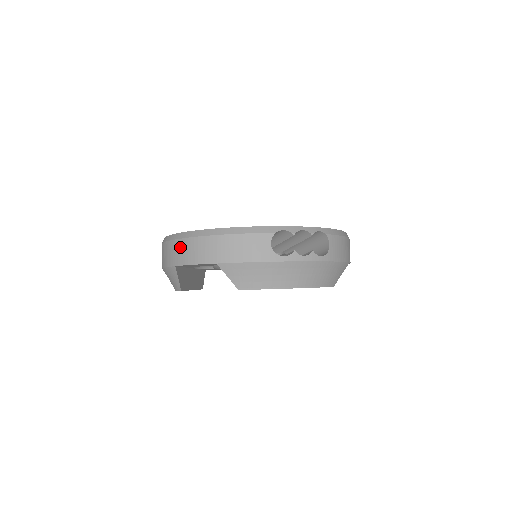
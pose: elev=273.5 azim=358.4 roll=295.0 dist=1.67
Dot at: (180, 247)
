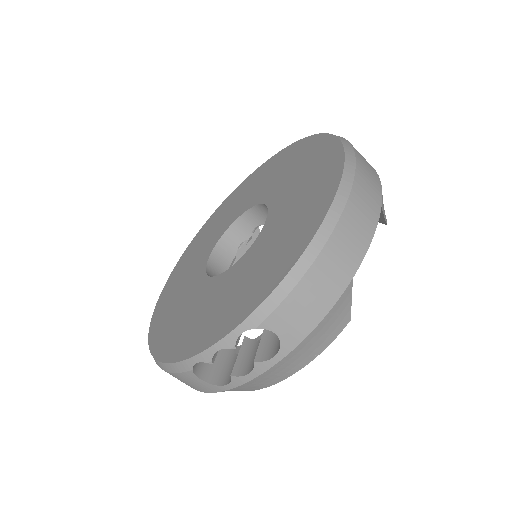
Dot at: occluded
